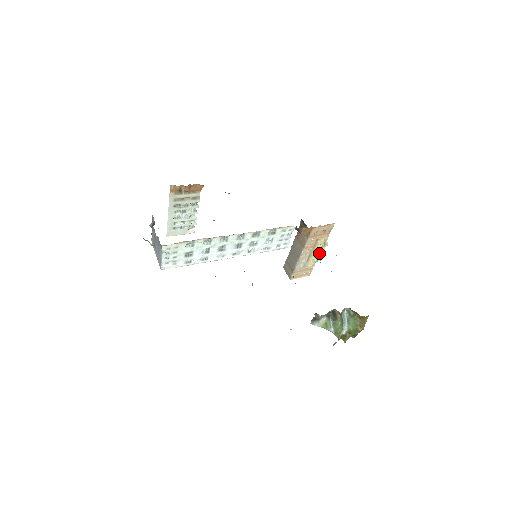
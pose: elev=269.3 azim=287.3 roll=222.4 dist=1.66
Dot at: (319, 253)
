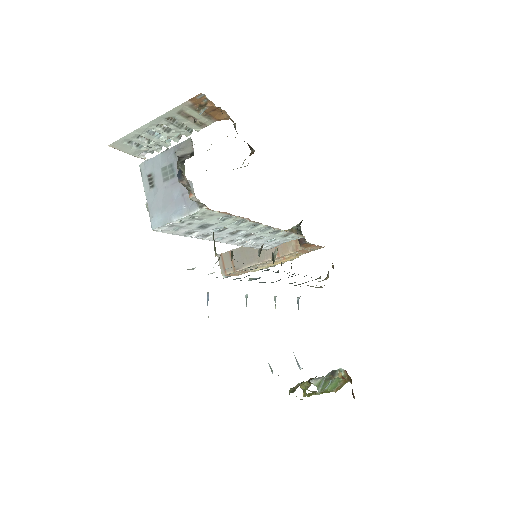
Dot at: occluded
